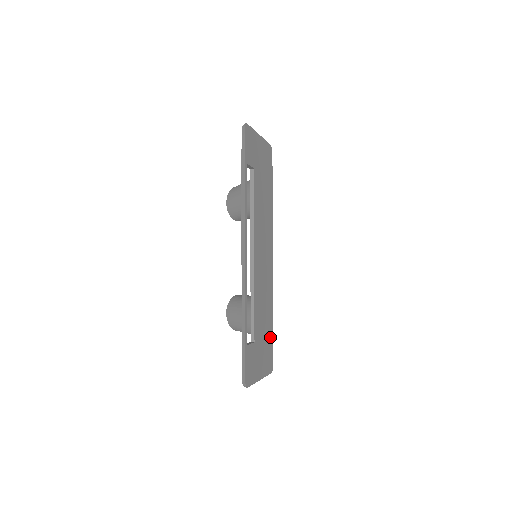
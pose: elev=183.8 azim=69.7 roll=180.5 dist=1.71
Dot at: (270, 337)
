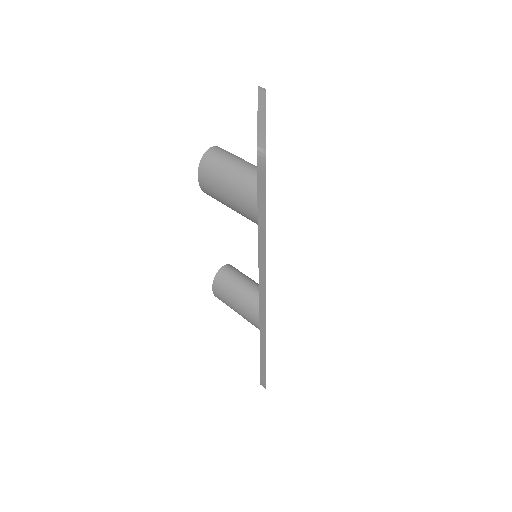
Dot at: occluded
